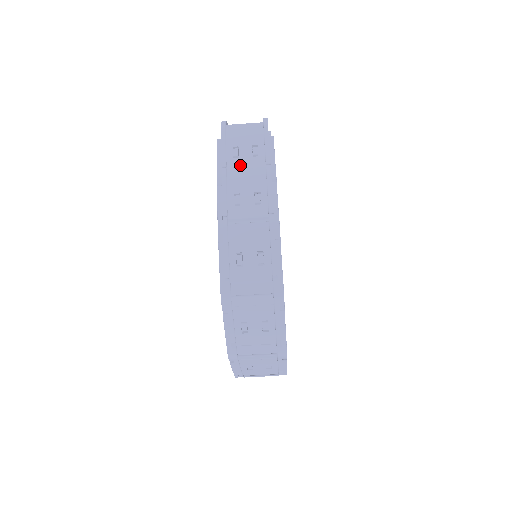
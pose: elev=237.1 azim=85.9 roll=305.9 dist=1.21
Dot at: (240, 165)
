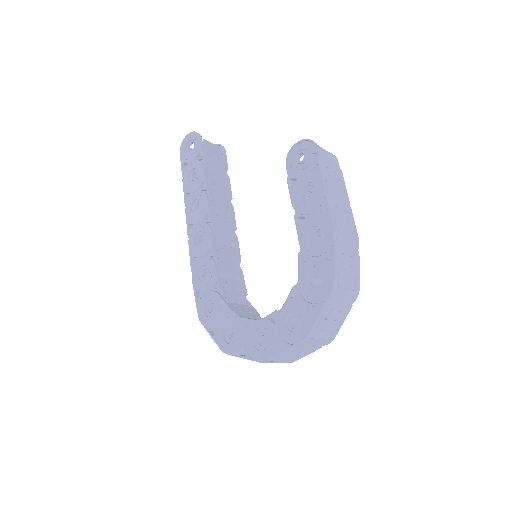
Dot at: (333, 183)
